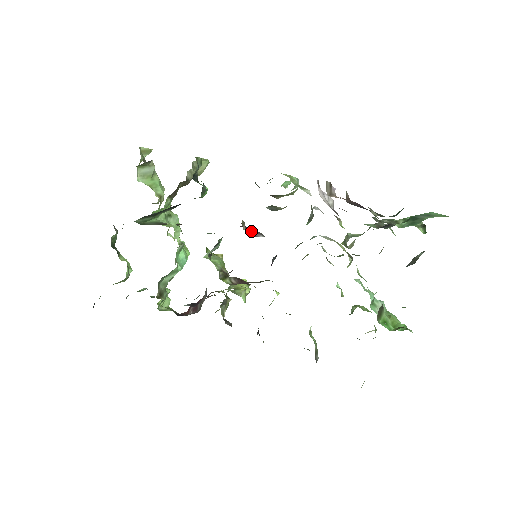
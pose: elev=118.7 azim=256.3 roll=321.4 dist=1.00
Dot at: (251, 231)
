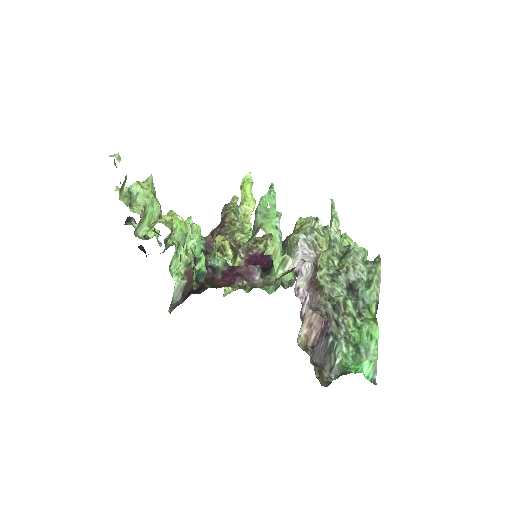
Dot at: (249, 273)
